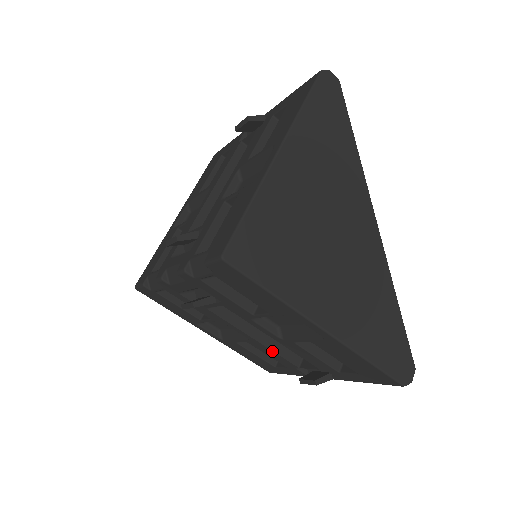
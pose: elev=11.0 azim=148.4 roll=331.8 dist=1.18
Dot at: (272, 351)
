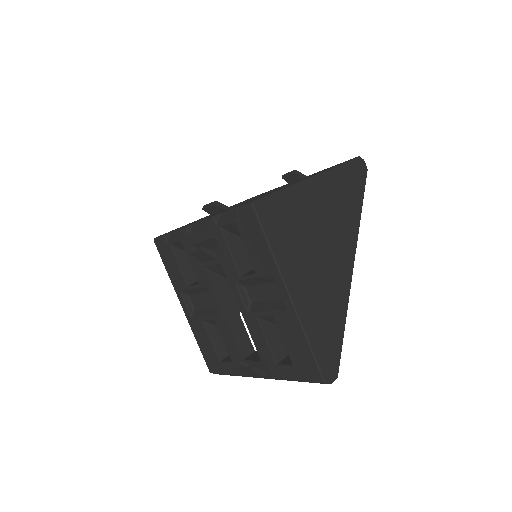
Dot at: (230, 333)
